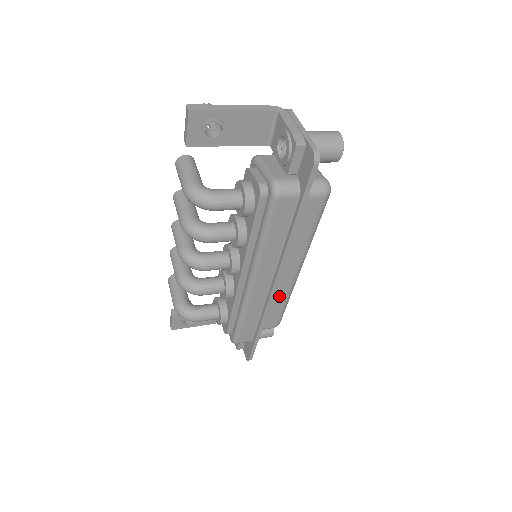
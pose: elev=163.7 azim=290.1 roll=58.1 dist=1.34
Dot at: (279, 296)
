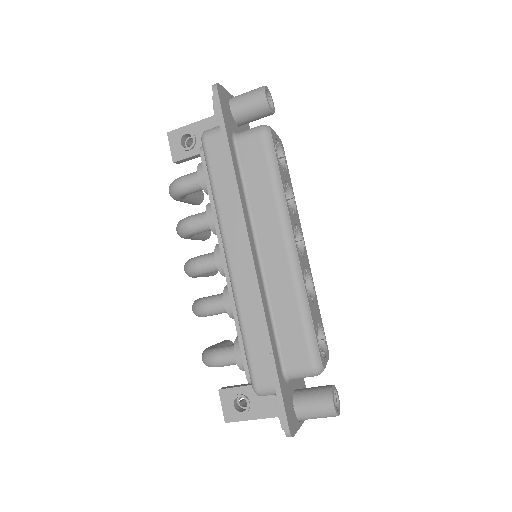
Dot at: (284, 295)
